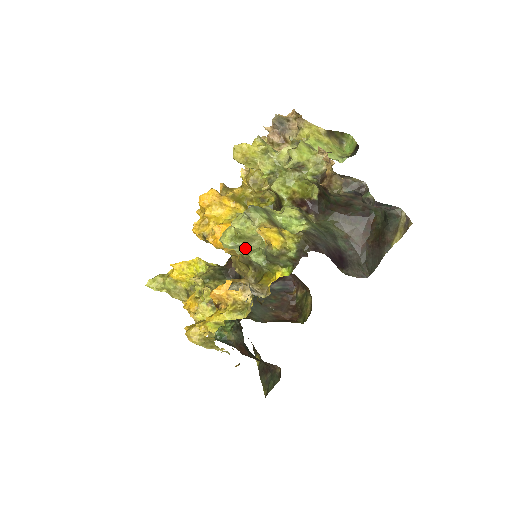
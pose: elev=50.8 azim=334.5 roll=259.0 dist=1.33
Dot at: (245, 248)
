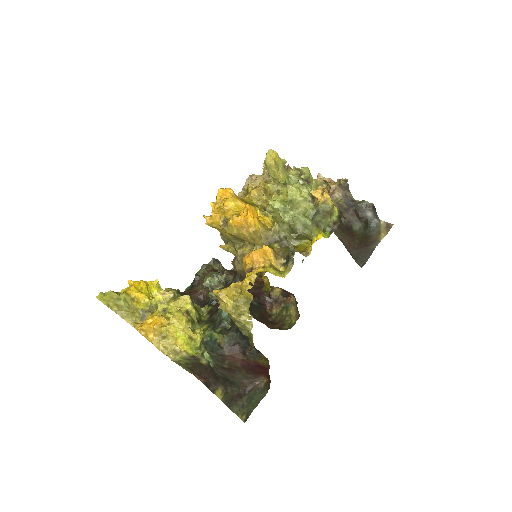
Dot at: (289, 214)
